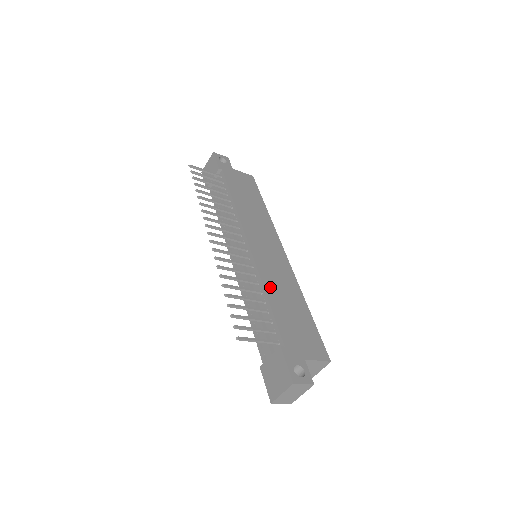
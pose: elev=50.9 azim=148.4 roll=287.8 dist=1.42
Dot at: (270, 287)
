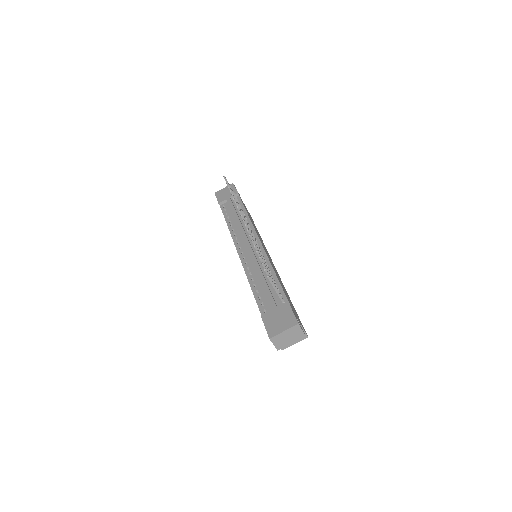
Dot at: occluded
